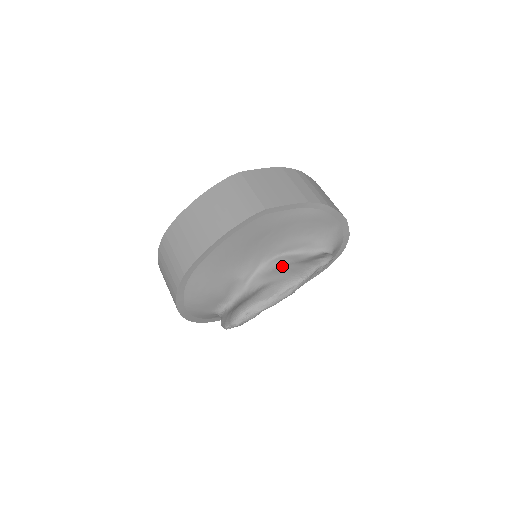
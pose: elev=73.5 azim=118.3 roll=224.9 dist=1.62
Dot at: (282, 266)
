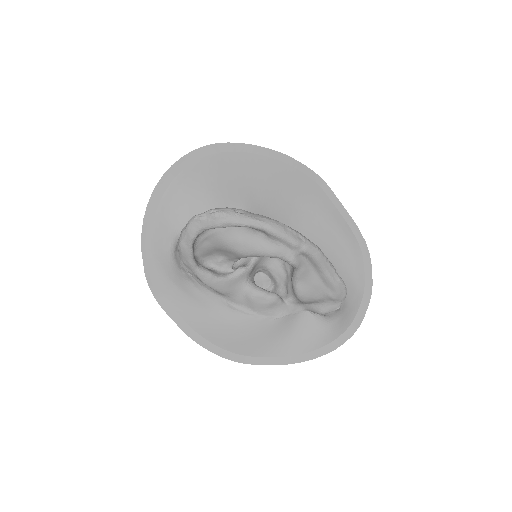
Dot at: occluded
